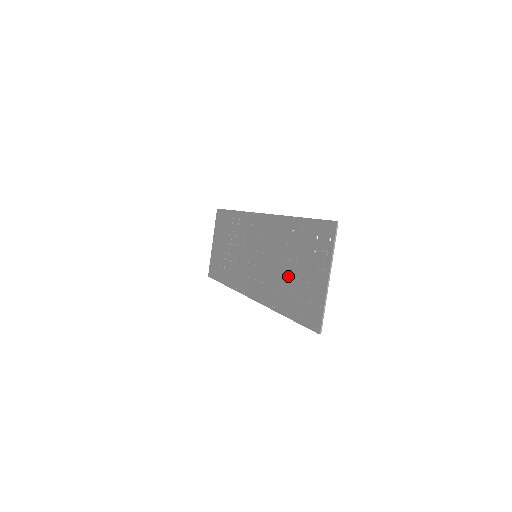
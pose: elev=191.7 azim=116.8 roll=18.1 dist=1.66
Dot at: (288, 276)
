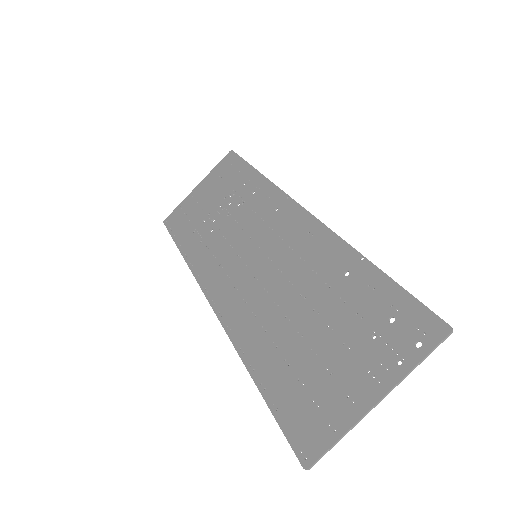
Dot at: (297, 330)
